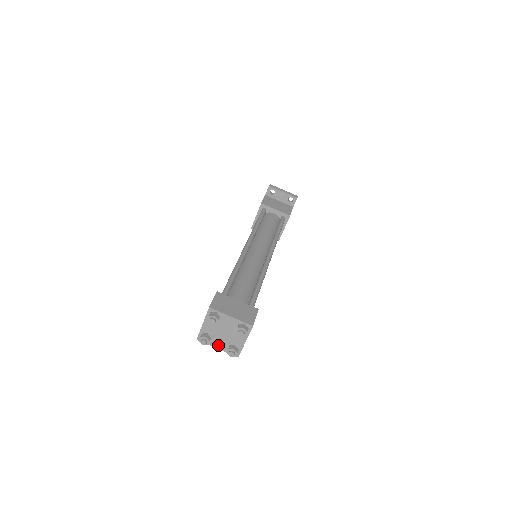
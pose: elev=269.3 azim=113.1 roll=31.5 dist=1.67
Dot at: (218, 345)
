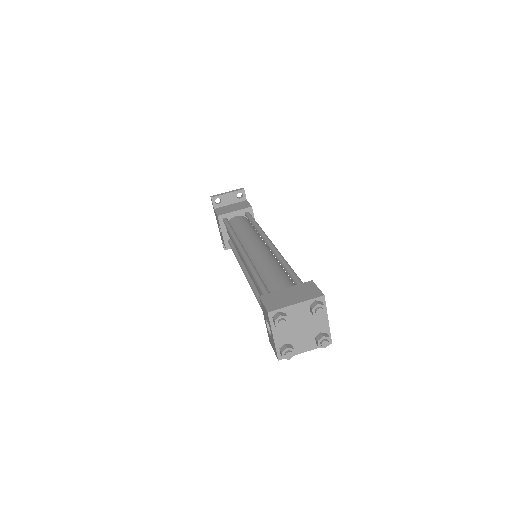
Dot at: (304, 347)
